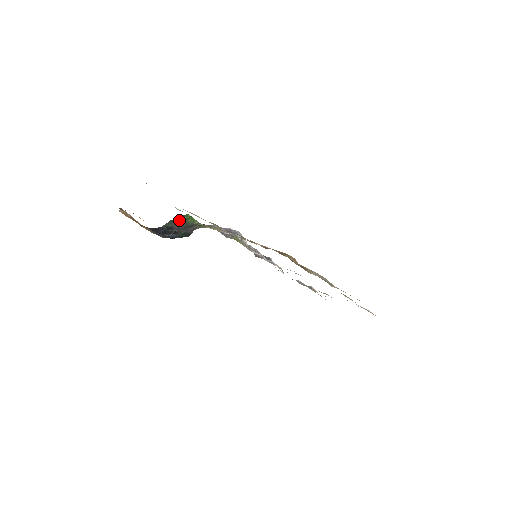
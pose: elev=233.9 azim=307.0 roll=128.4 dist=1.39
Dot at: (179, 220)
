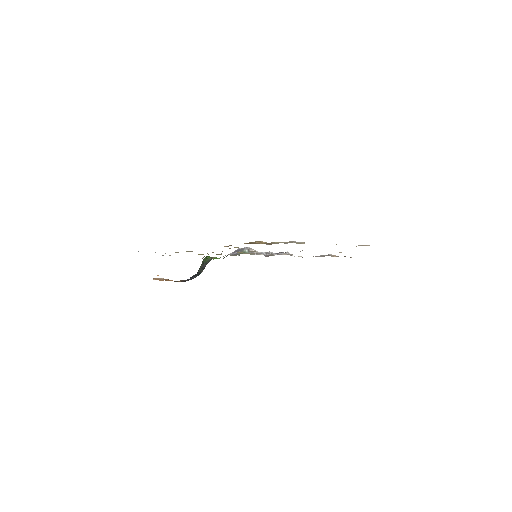
Dot at: (202, 264)
